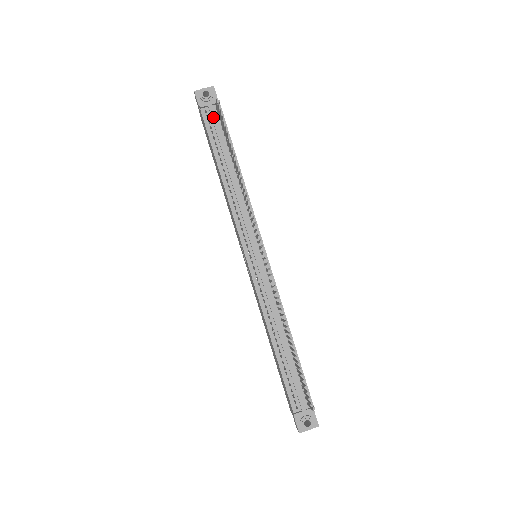
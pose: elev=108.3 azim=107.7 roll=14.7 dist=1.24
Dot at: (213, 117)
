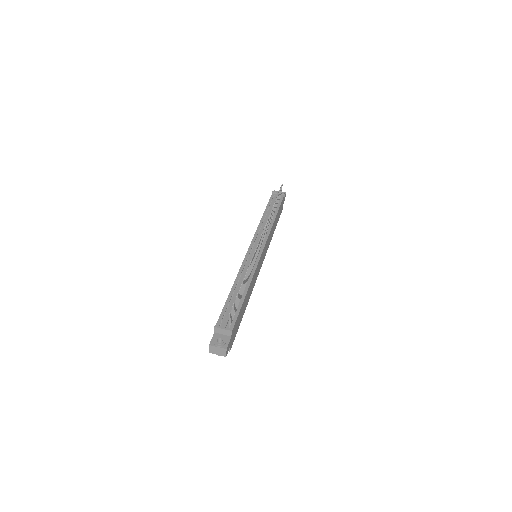
Dot at: occluded
